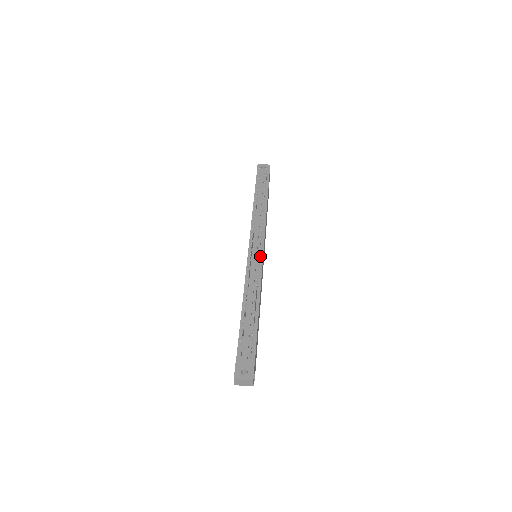
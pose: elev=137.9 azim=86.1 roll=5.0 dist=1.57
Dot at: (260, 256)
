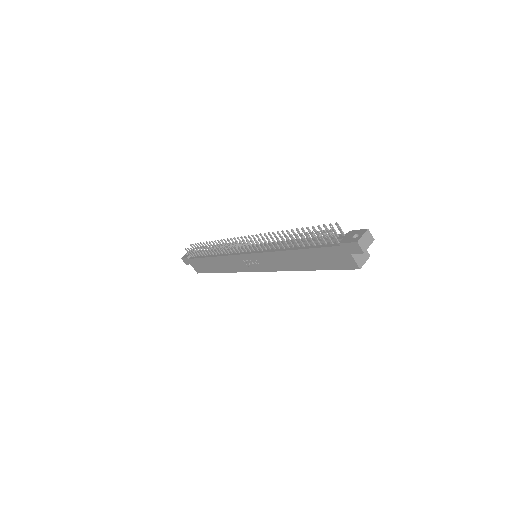
Dot at: occluded
